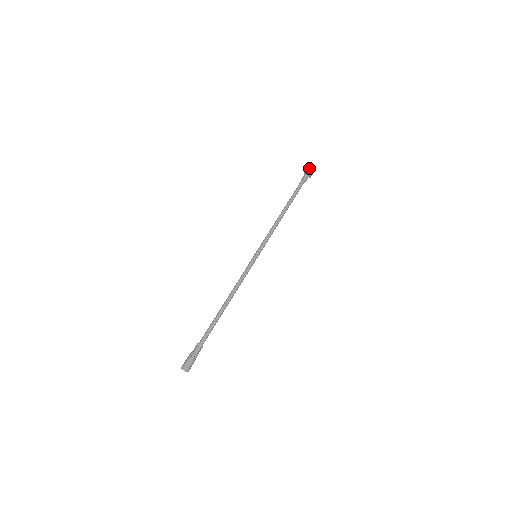
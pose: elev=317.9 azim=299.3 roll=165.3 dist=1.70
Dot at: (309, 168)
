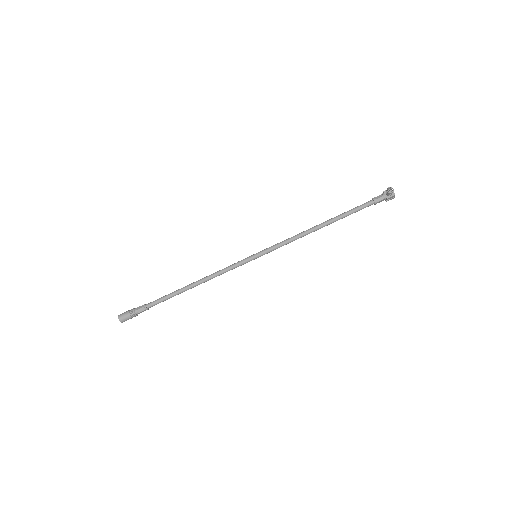
Dot at: (389, 192)
